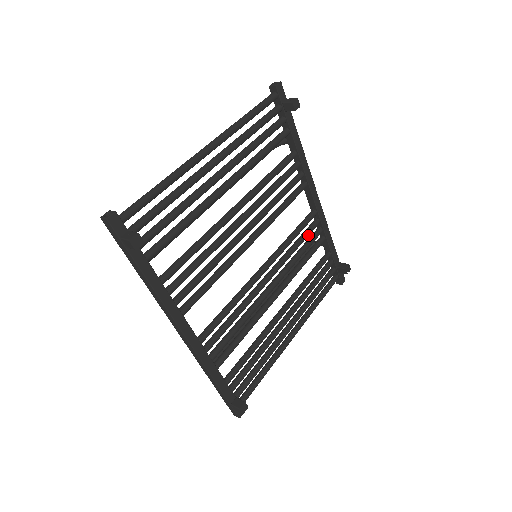
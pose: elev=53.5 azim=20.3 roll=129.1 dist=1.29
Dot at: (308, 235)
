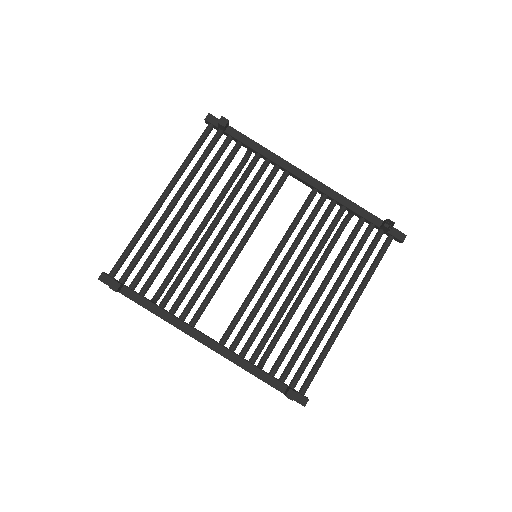
Dot at: (315, 214)
